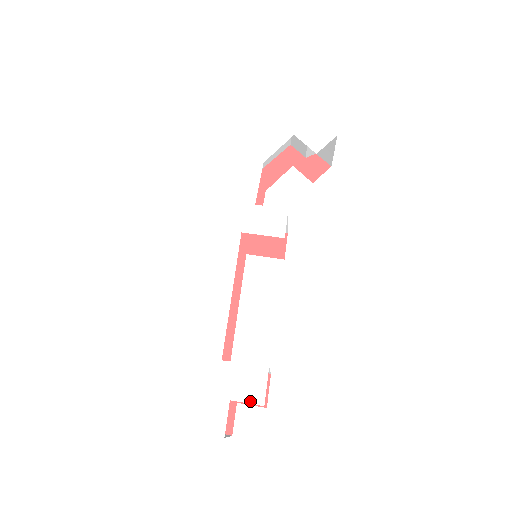
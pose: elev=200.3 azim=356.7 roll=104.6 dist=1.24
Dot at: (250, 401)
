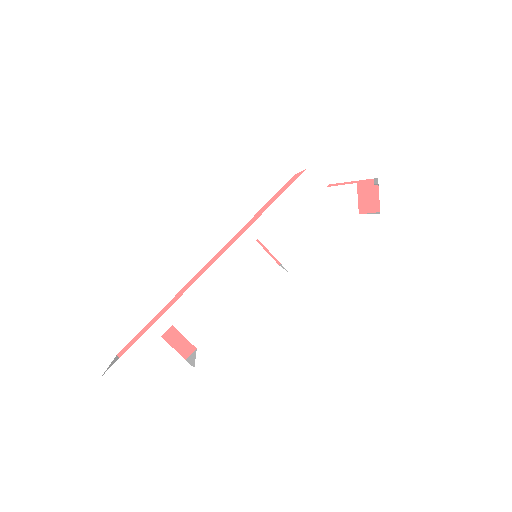
Dot at: (161, 383)
